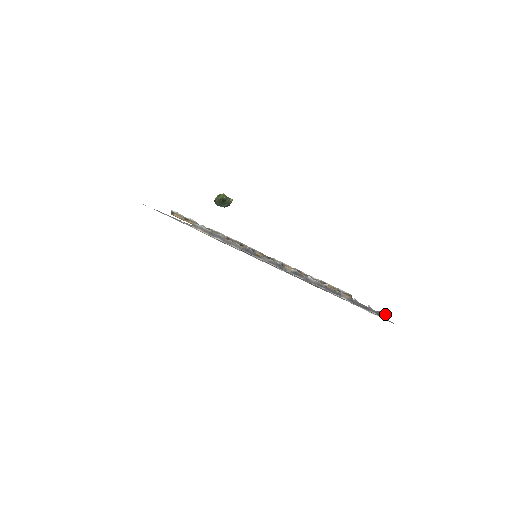
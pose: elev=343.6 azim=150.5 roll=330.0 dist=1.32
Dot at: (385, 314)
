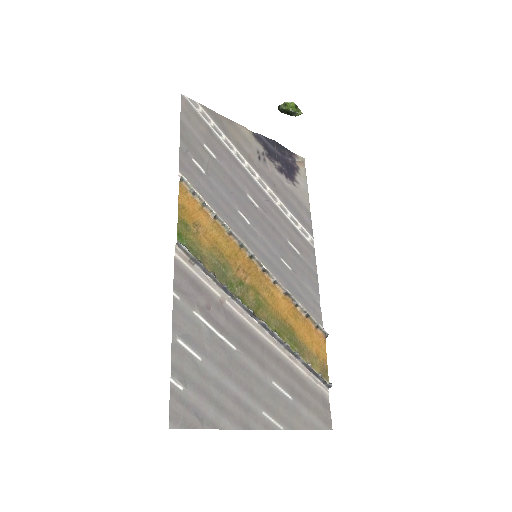
Dot at: (331, 386)
